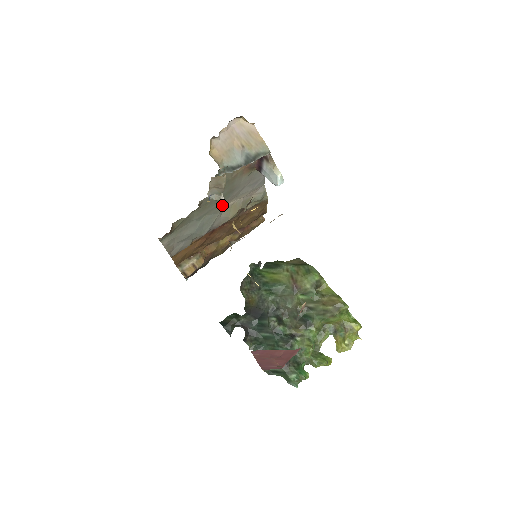
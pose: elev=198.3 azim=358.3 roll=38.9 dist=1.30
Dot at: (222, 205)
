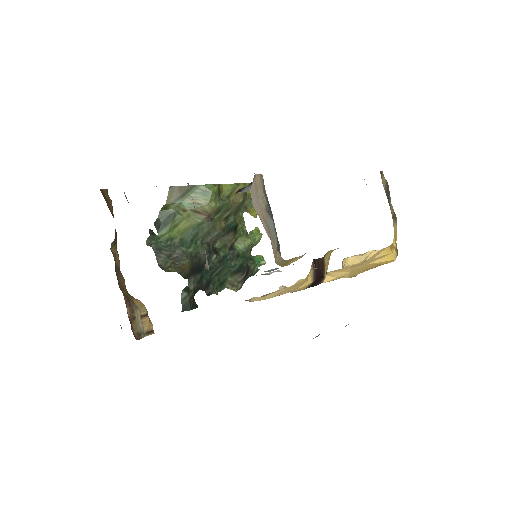
Dot at: occluded
